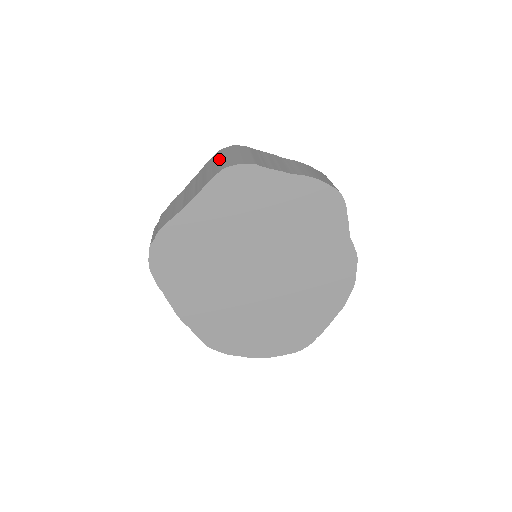
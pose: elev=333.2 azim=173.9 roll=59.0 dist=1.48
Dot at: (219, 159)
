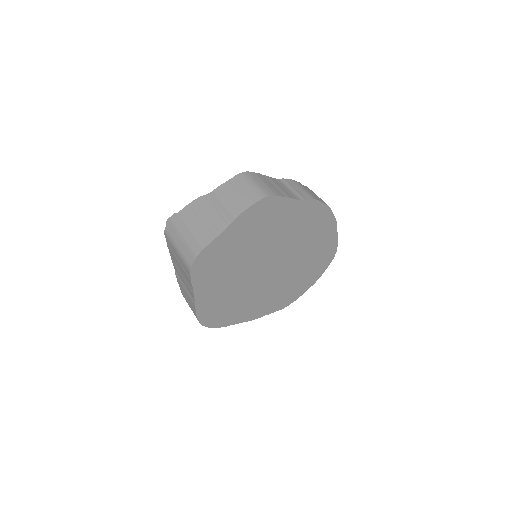
Dot at: (175, 250)
